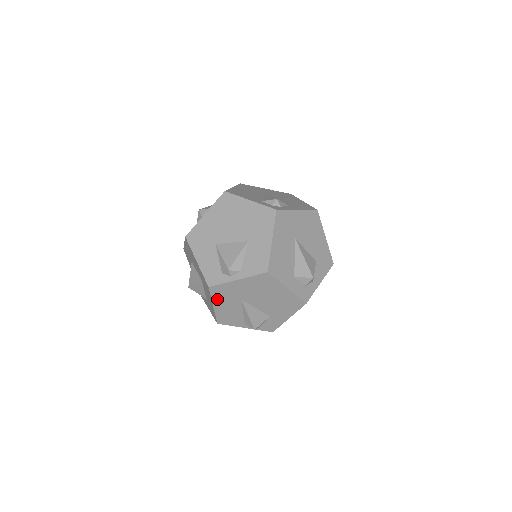
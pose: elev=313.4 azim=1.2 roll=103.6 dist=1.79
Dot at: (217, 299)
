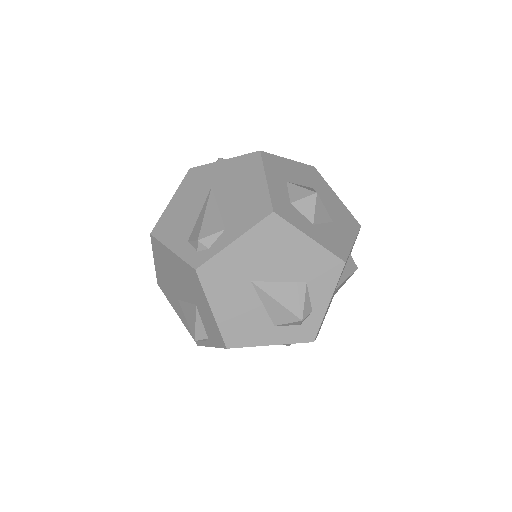
Dot at: occluded
